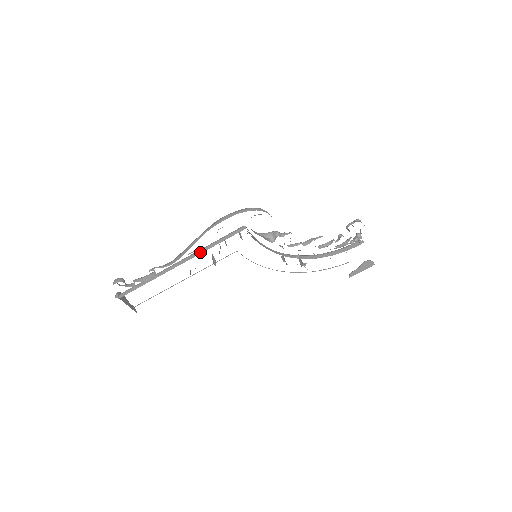
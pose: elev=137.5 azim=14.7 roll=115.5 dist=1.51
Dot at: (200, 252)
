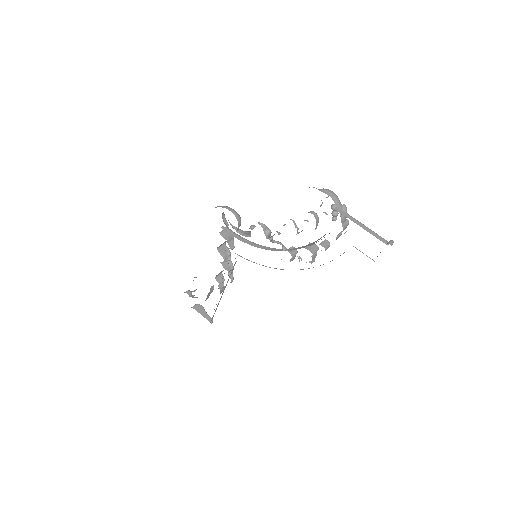
Dot at: occluded
